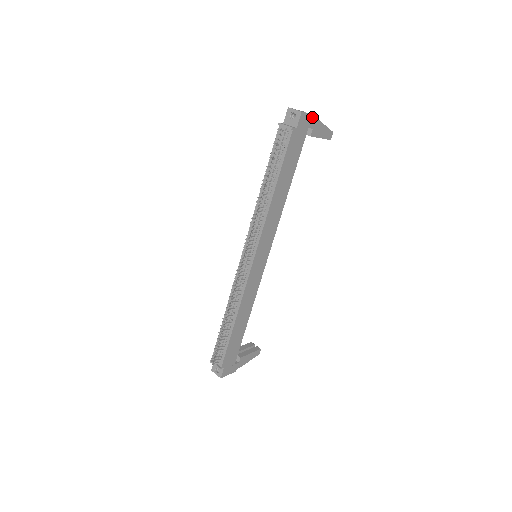
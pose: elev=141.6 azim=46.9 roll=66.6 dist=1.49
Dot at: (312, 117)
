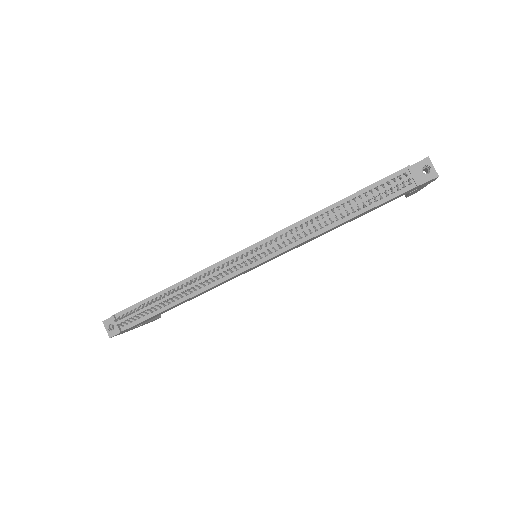
Dot at: (432, 181)
